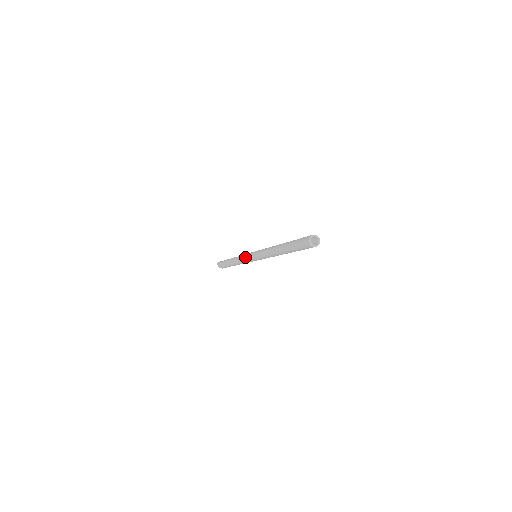
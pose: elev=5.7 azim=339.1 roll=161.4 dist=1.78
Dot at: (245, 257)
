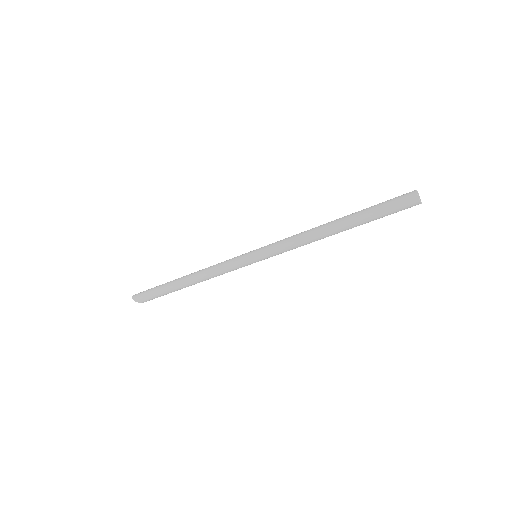
Dot at: (233, 266)
